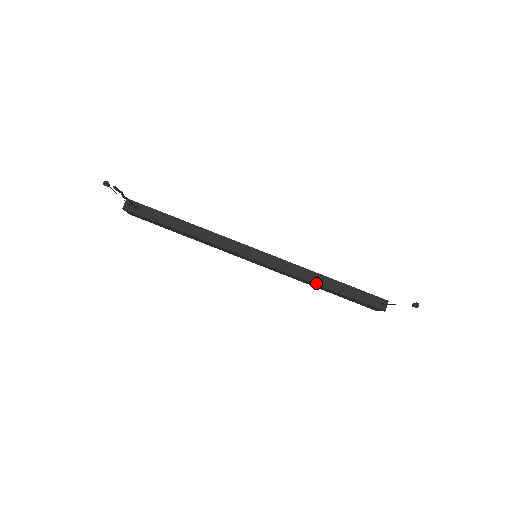
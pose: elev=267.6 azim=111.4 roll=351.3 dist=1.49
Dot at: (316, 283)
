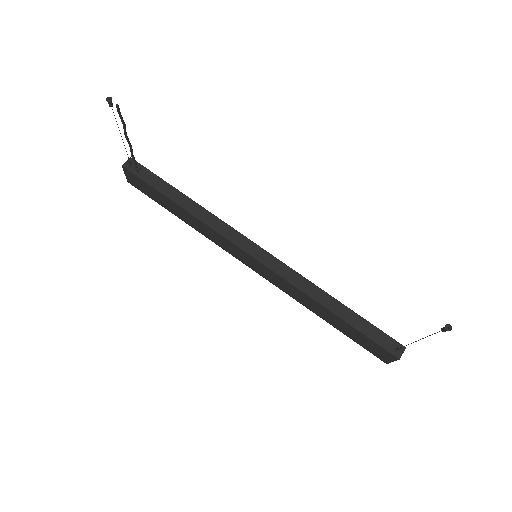
Dot at: (320, 302)
